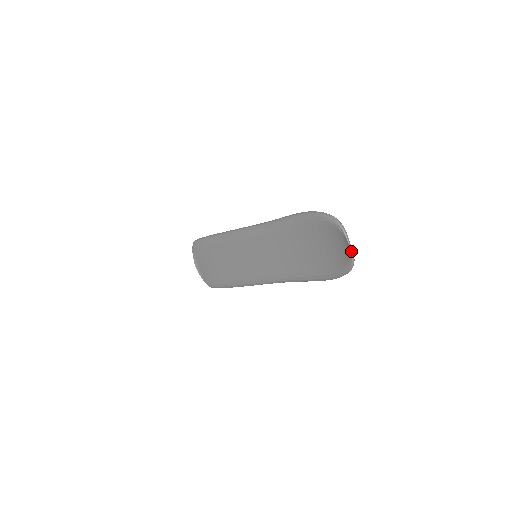
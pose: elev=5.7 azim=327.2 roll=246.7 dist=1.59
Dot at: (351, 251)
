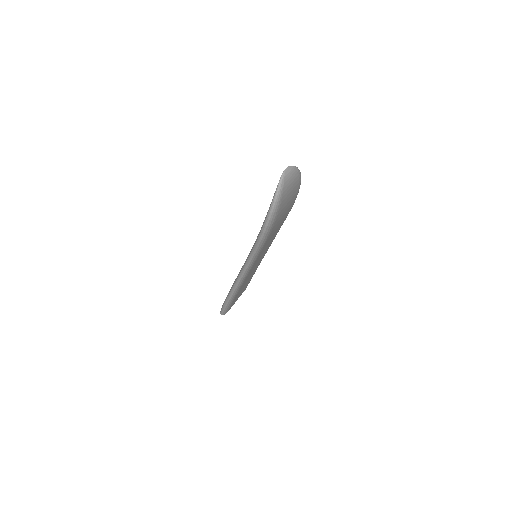
Dot at: (283, 173)
